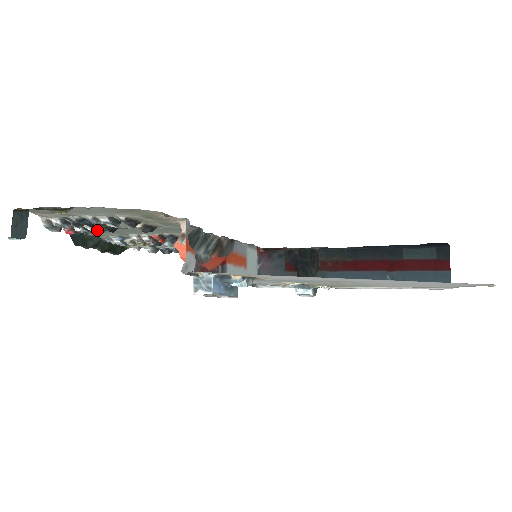
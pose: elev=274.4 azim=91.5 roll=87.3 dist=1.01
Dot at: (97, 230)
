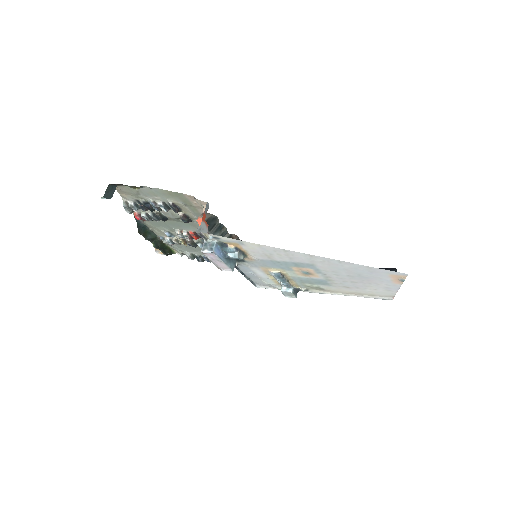
Dot at: (154, 217)
